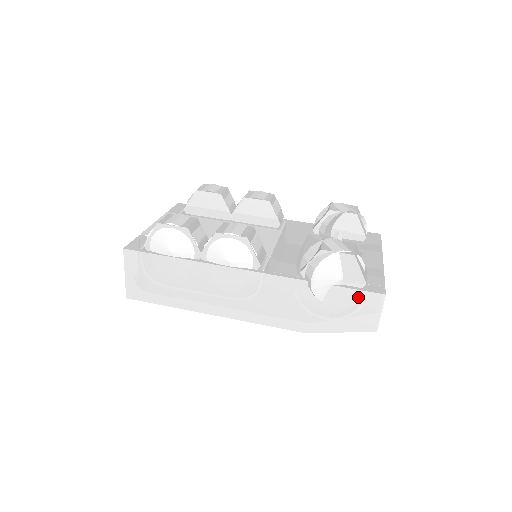
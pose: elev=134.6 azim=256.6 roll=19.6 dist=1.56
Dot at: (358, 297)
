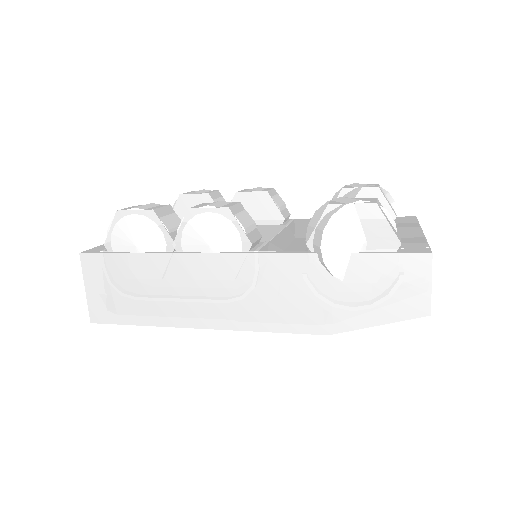
Dot at: (393, 265)
